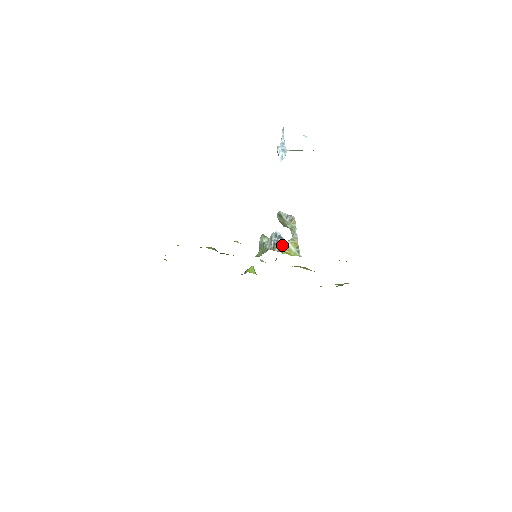
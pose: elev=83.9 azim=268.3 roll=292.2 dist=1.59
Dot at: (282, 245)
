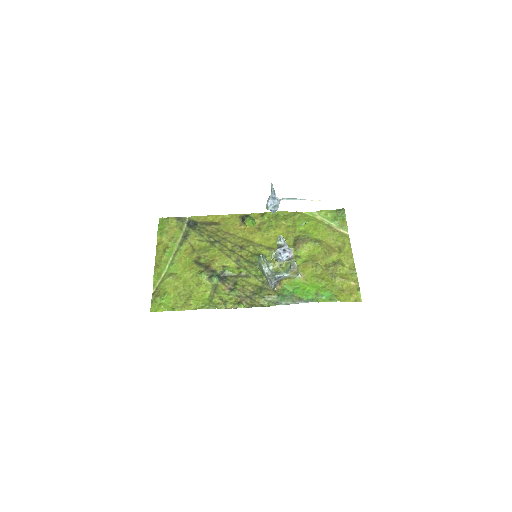
Dot at: (282, 279)
